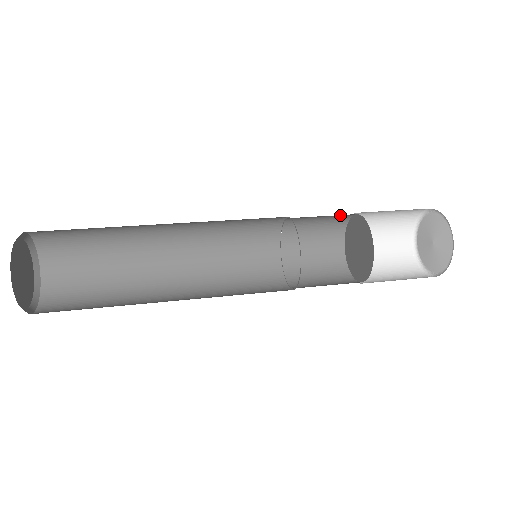
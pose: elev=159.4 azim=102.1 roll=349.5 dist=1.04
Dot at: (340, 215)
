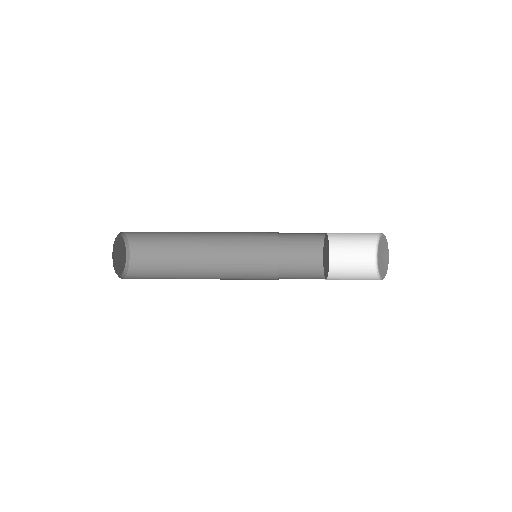
Dot at: (315, 236)
